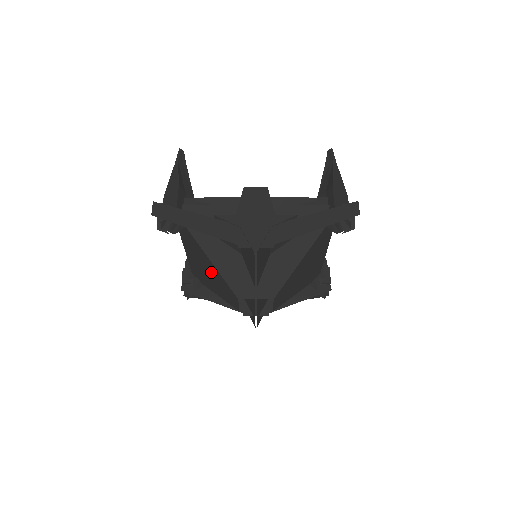
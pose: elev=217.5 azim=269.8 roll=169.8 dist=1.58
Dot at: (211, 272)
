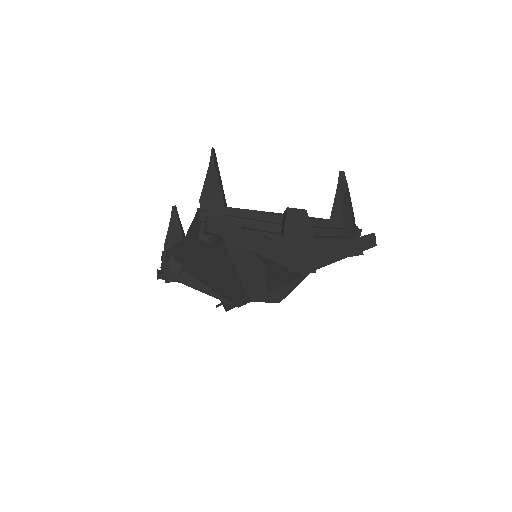
Dot at: (223, 273)
